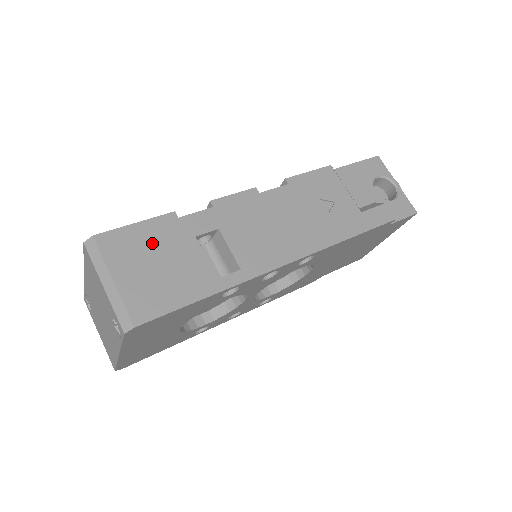
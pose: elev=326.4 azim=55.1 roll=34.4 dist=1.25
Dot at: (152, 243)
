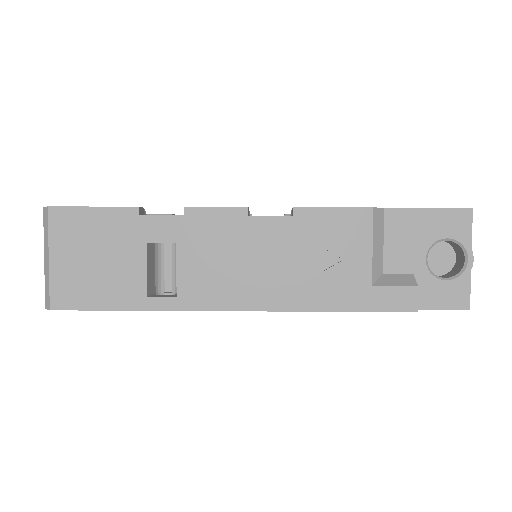
Dot at: (100, 234)
